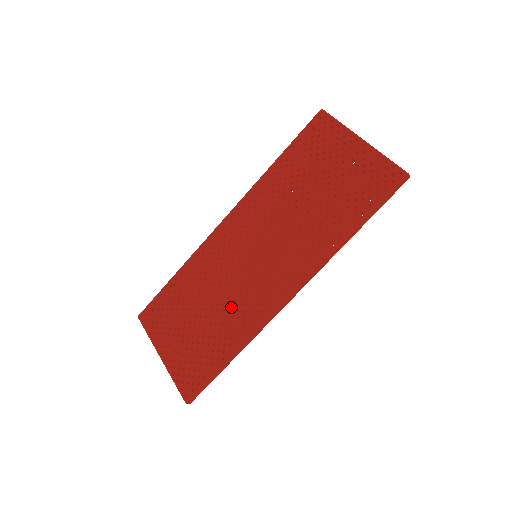
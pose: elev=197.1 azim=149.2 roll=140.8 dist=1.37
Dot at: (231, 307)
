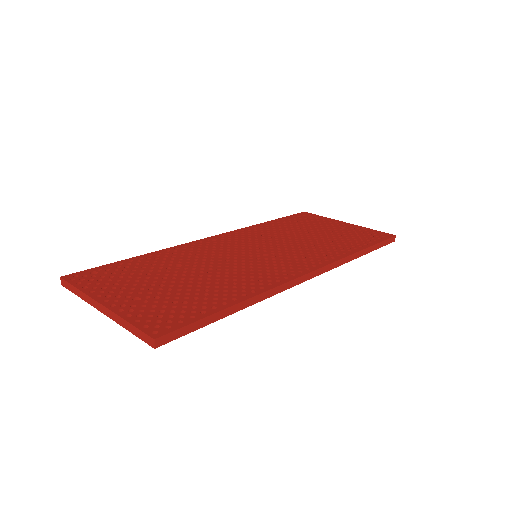
Dot at: (231, 275)
